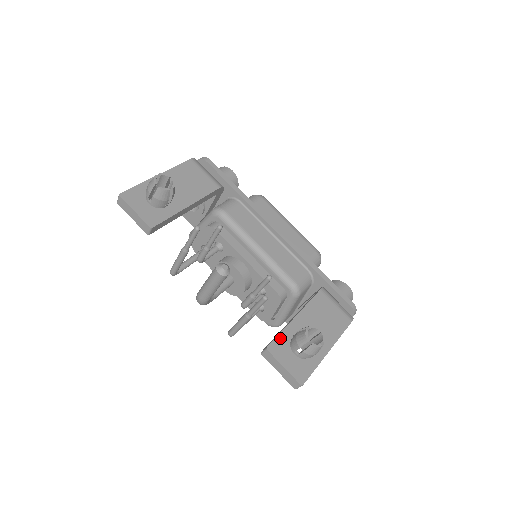
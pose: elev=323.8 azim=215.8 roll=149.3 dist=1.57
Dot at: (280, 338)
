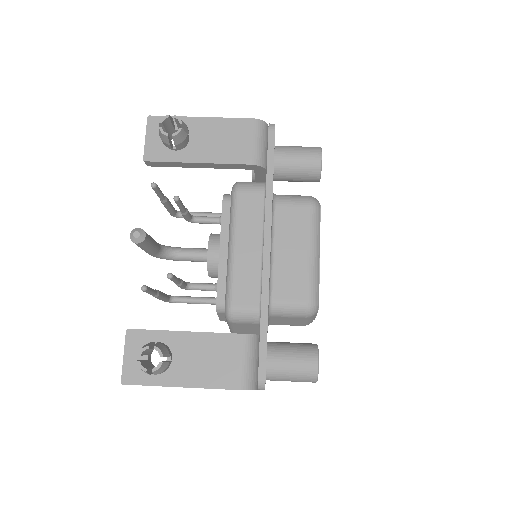
Dot at: (148, 333)
